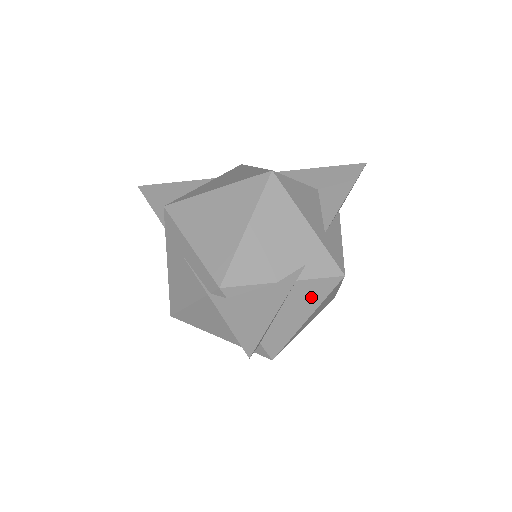
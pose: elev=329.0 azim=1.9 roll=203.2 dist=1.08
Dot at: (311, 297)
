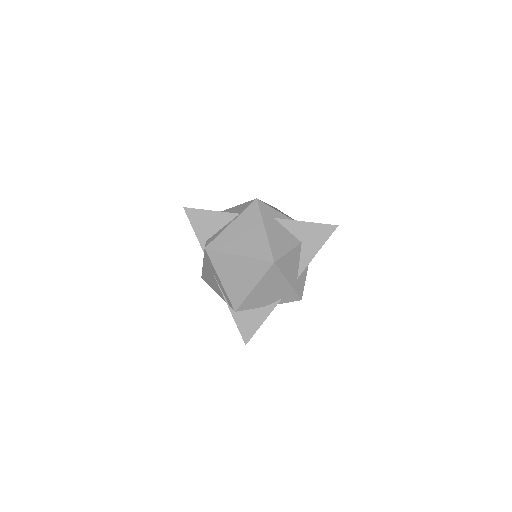
Dot at: occluded
